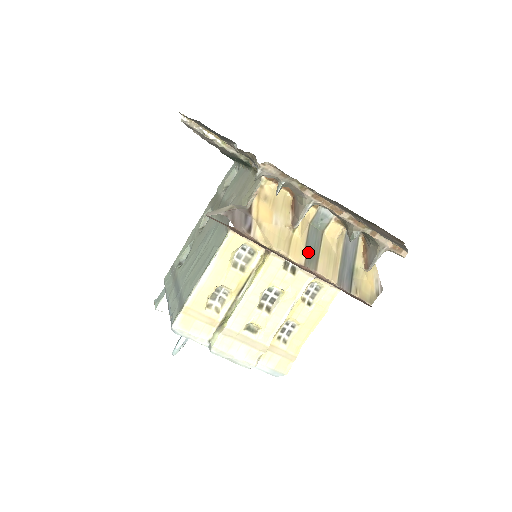
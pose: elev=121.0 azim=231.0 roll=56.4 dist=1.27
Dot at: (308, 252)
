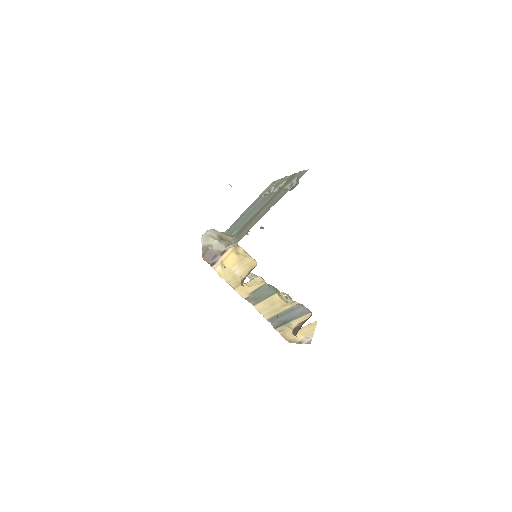
Dot at: (253, 295)
